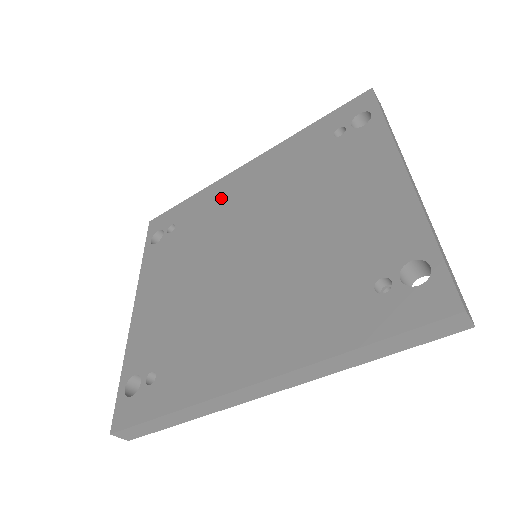
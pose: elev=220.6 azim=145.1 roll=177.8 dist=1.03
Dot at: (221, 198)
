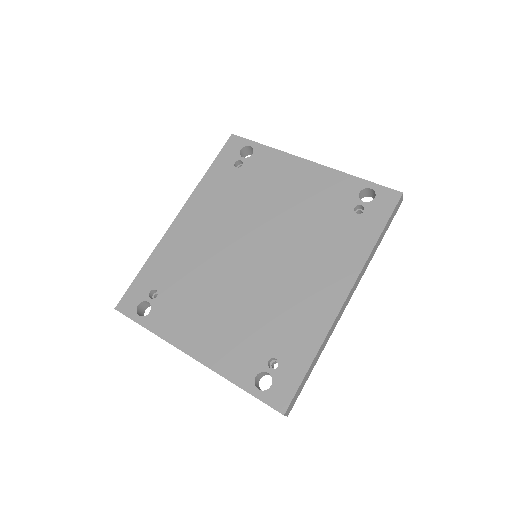
Dot at: (182, 247)
